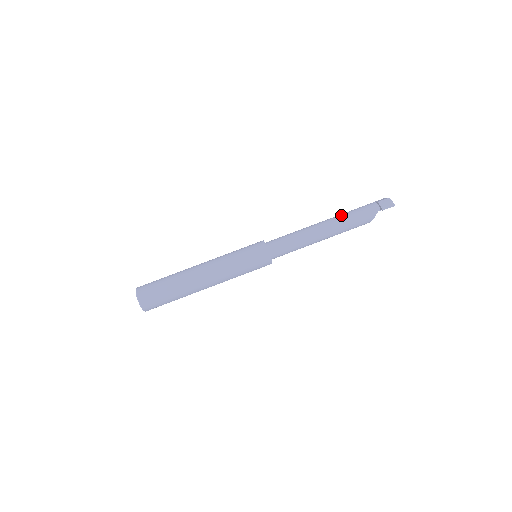
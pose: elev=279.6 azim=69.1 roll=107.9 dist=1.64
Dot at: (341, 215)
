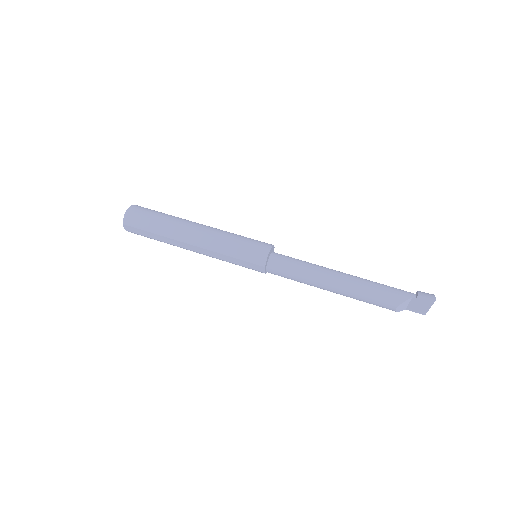
Dot at: (368, 280)
